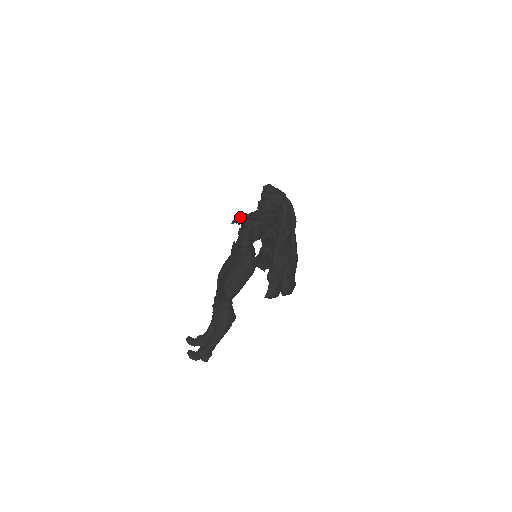
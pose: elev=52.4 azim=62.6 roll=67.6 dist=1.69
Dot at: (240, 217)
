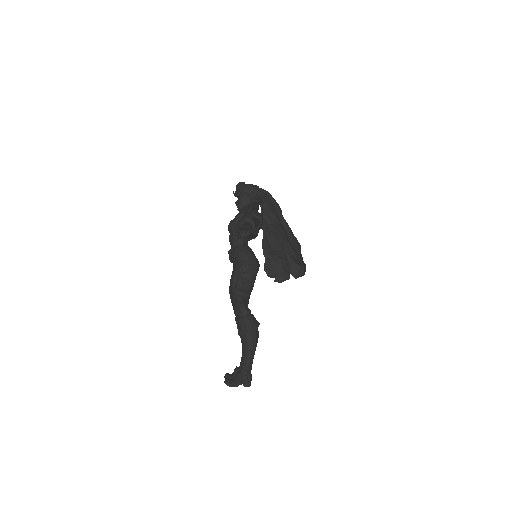
Dot at: occluded
